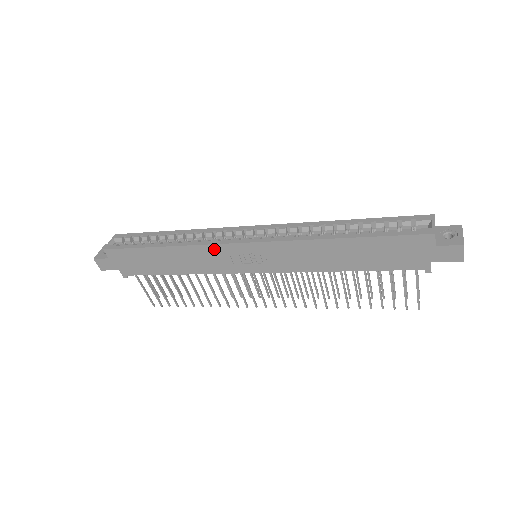
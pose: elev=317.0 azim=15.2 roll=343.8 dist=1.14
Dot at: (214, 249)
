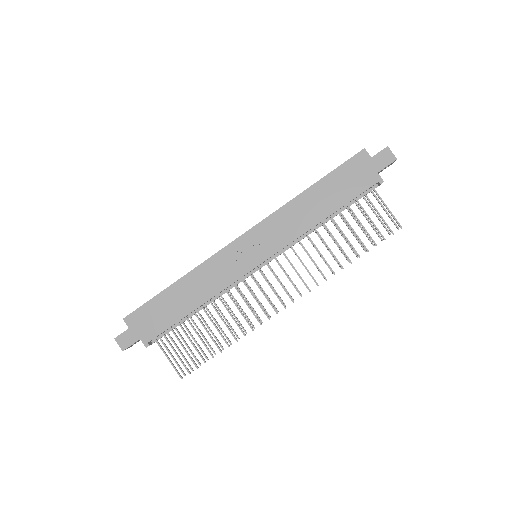
Dot at: (219, 257)
